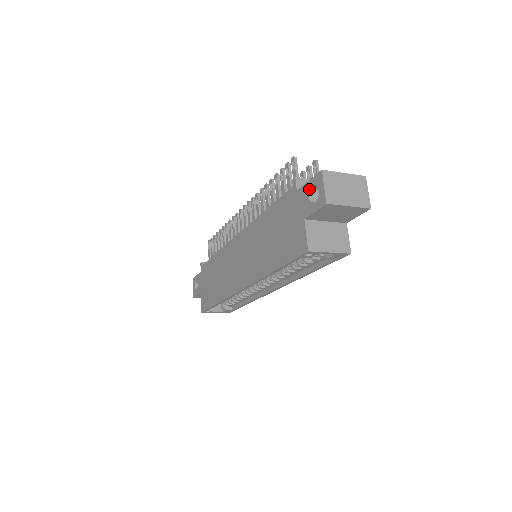
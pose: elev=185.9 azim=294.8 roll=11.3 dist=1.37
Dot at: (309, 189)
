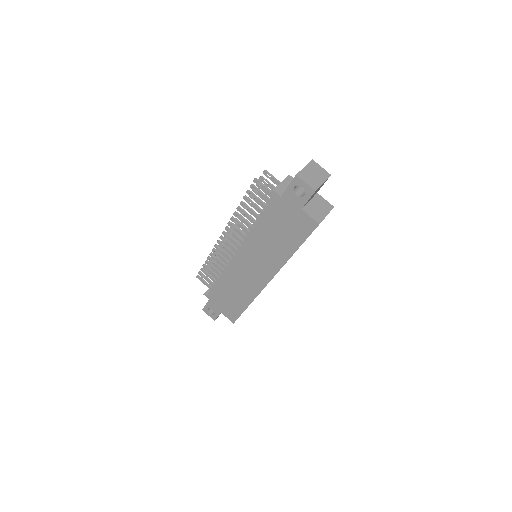
Dot at: (293, 191)
